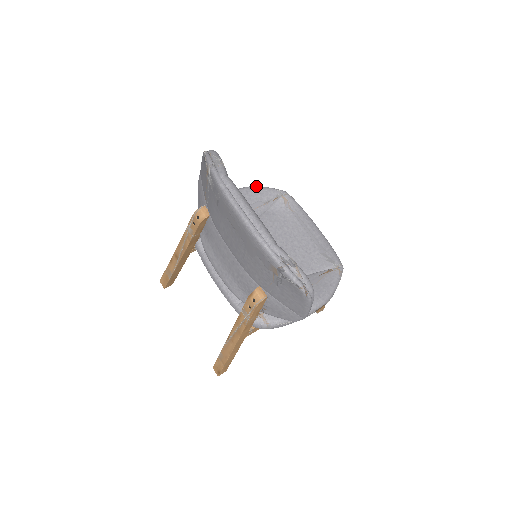
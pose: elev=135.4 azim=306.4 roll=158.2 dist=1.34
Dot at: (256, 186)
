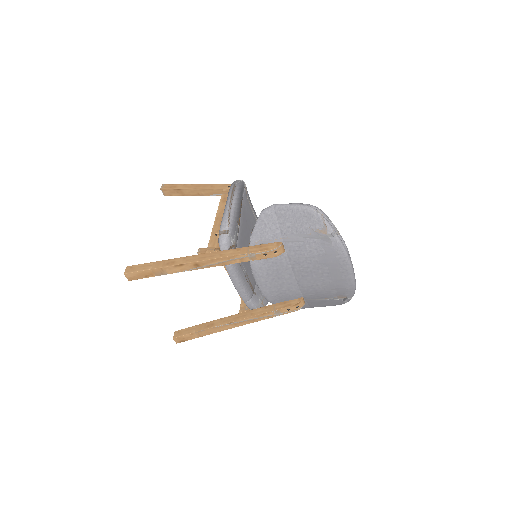
Dot at: (240, 183)
